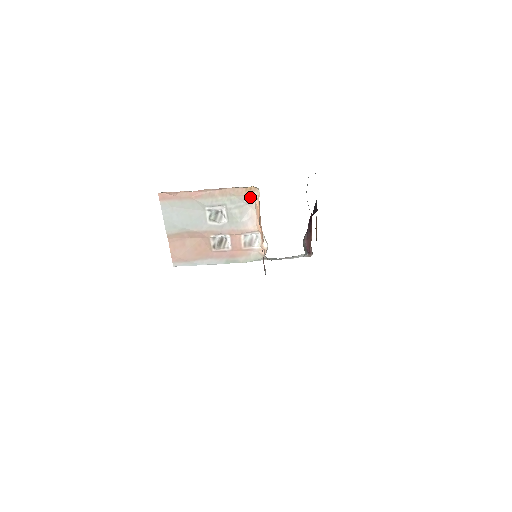
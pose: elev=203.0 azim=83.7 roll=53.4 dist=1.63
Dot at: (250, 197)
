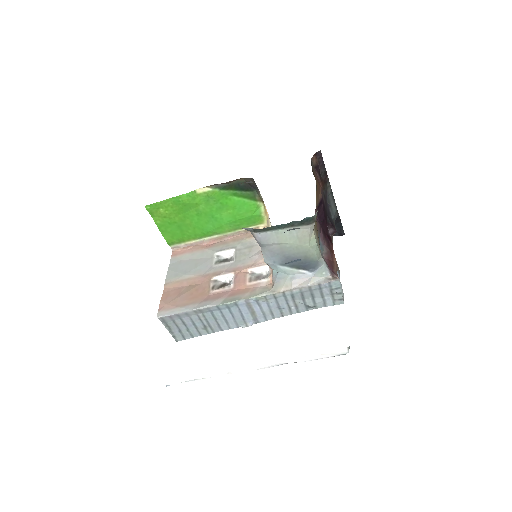
Dot at: occluded
